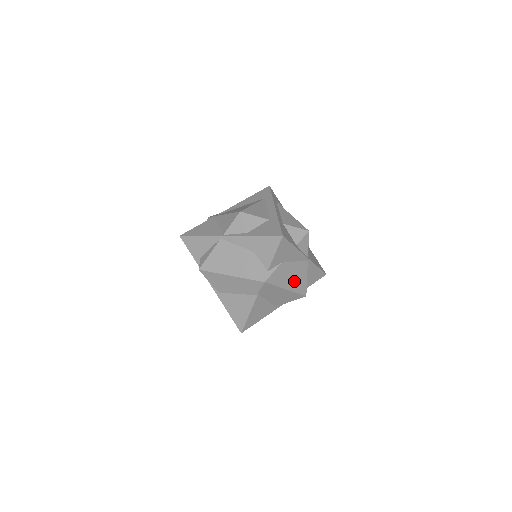
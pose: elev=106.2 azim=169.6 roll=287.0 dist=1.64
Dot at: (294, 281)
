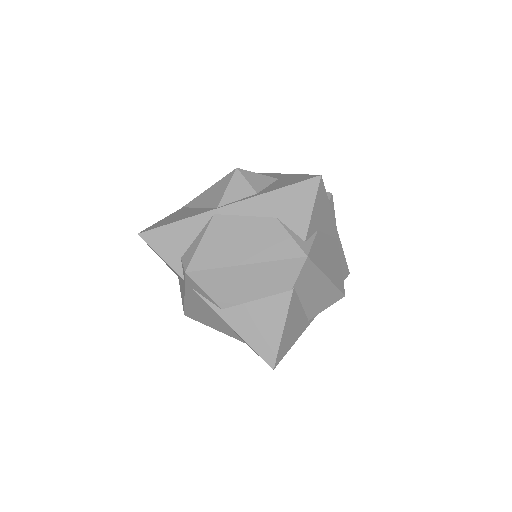
Dot at: (332, 267)
